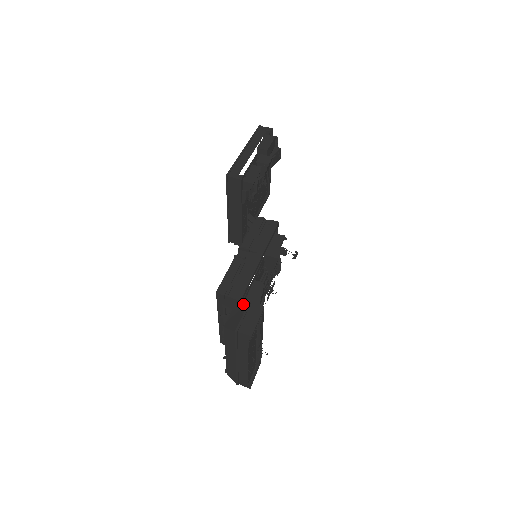
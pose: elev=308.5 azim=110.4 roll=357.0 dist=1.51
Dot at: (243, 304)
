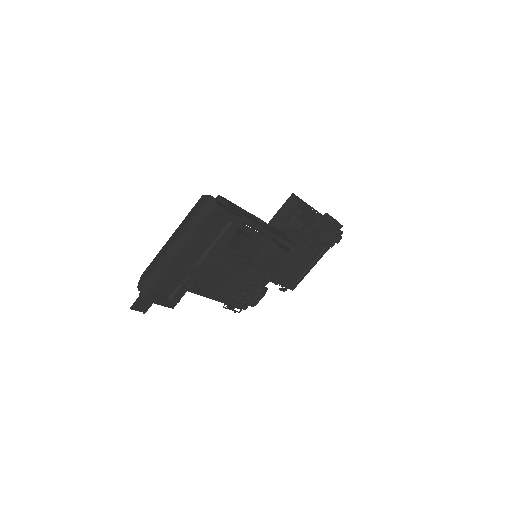
Dot at: occluded
